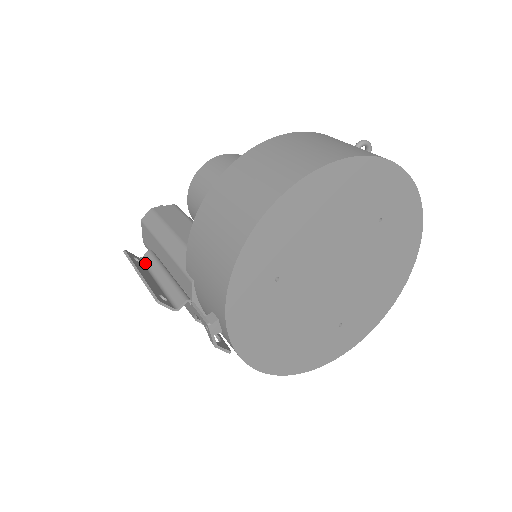
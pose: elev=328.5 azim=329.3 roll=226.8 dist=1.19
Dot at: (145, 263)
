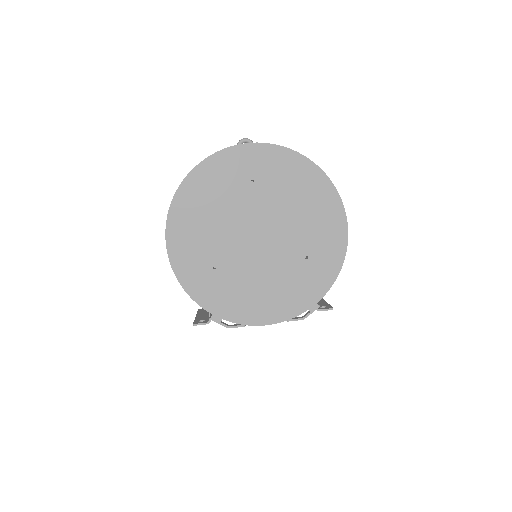
Dot at: occluded
